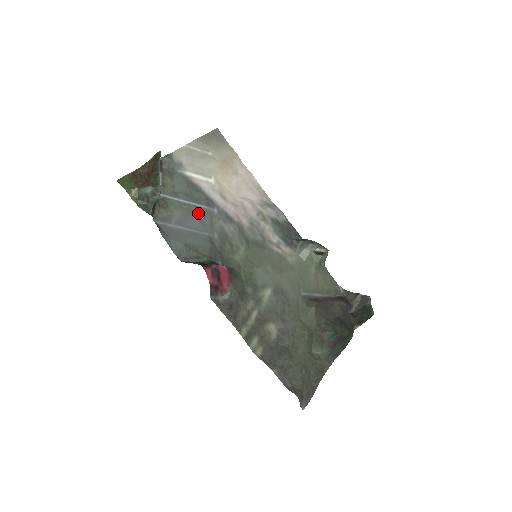
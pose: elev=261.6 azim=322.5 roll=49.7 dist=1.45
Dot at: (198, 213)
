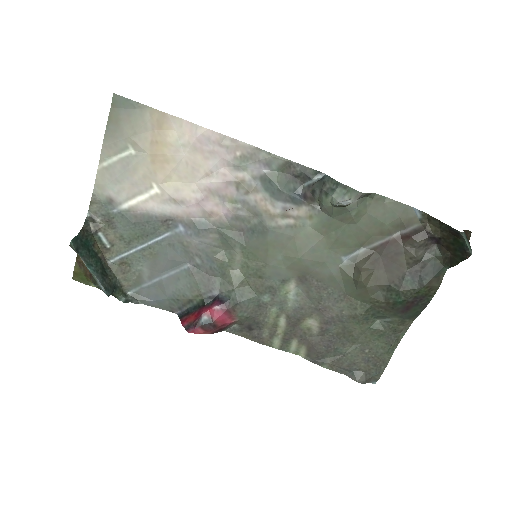
Dot at: (164, 249)
